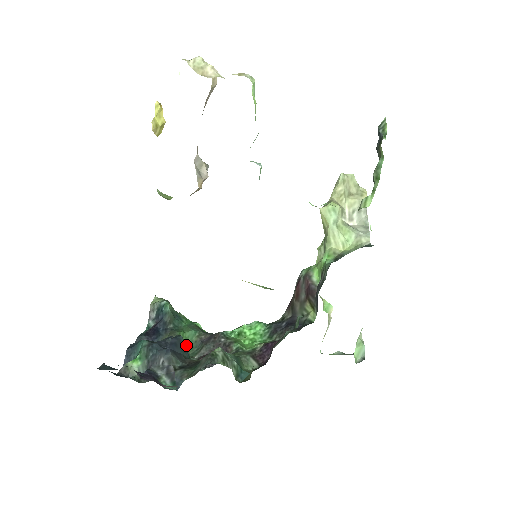
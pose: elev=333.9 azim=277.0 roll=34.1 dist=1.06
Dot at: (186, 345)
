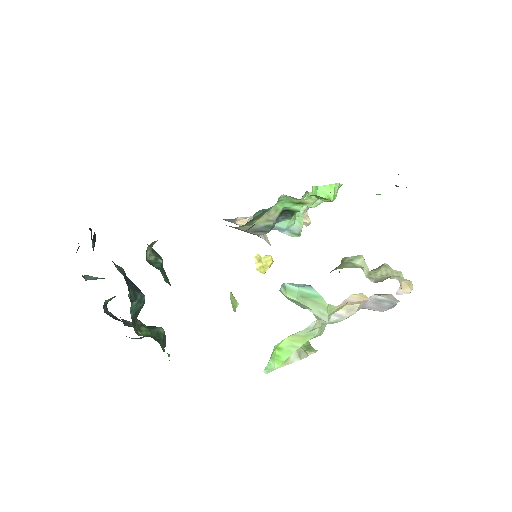
Dot at: (141, 303)
